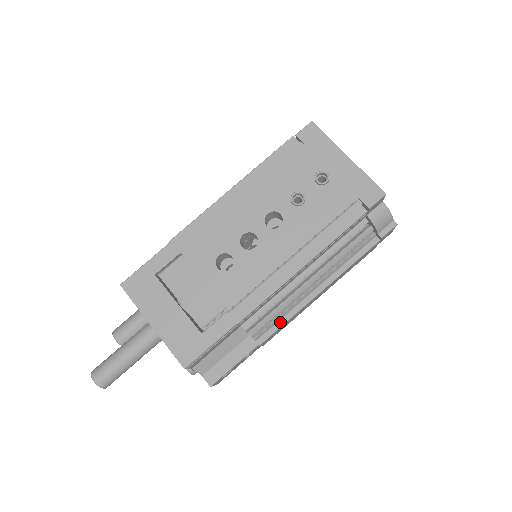
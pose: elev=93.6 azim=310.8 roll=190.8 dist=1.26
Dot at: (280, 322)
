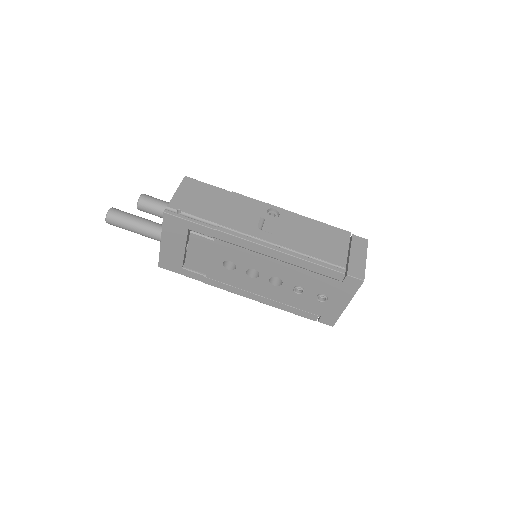
Dot at: occluded
